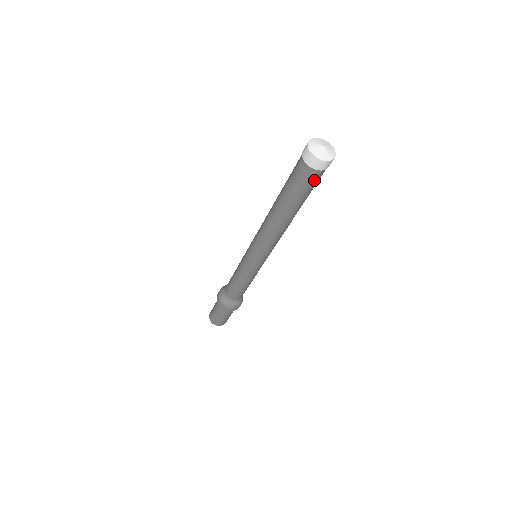
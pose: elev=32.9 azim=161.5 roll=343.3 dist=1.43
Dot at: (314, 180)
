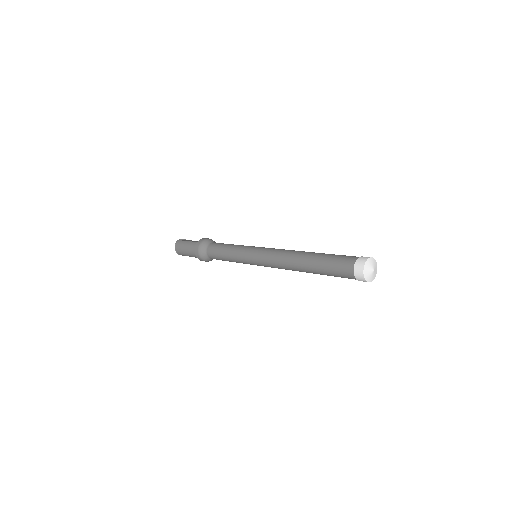
Dot at: occluded
